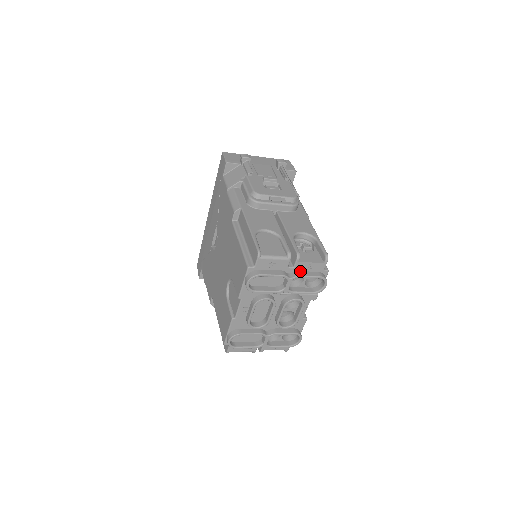
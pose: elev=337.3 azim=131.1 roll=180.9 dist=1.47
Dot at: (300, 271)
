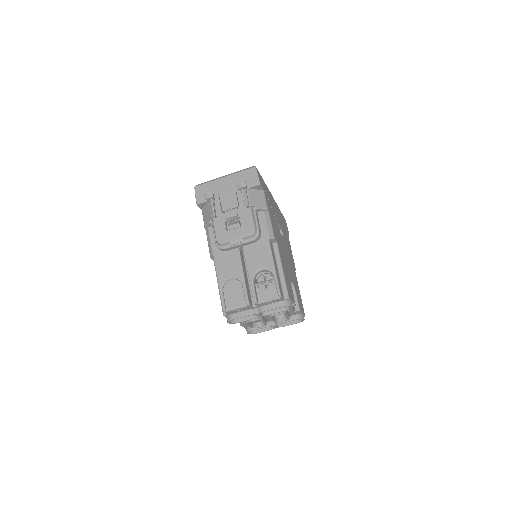
Dot at: (264, 305)
